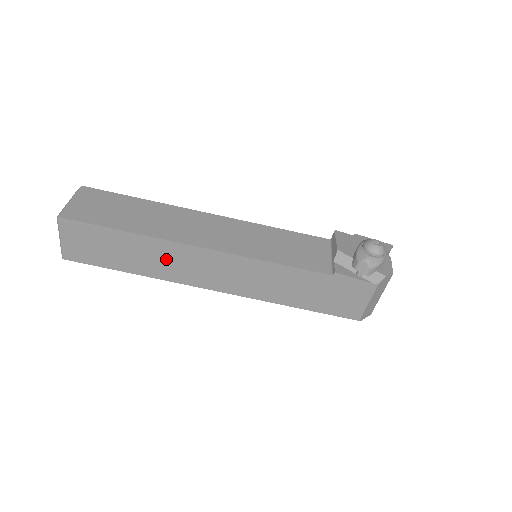
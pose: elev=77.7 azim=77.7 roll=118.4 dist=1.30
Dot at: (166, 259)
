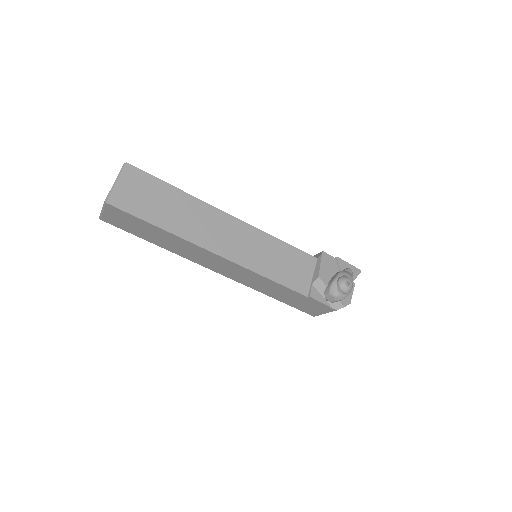
Dot at: (186, 249)
